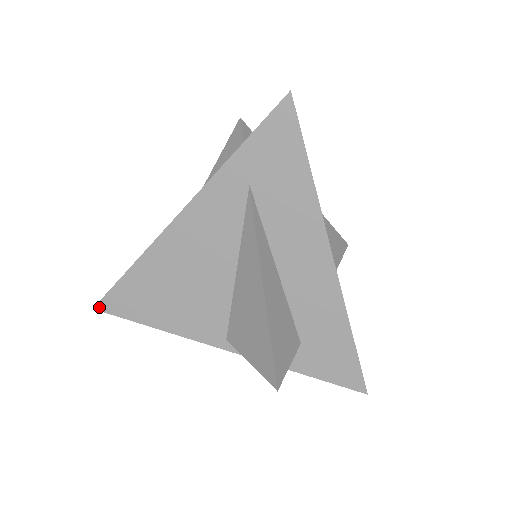
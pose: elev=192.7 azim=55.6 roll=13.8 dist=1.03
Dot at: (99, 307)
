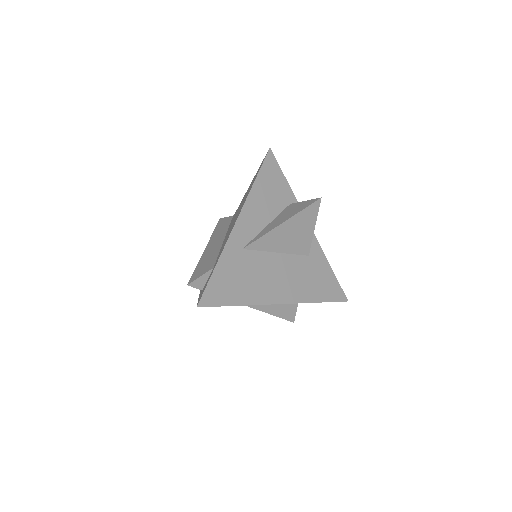
Dot at: occluded
